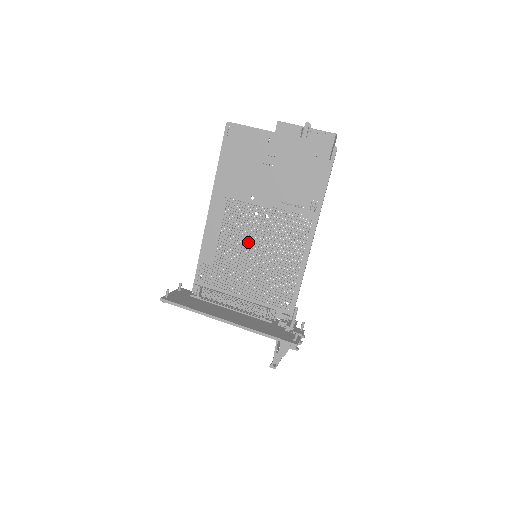
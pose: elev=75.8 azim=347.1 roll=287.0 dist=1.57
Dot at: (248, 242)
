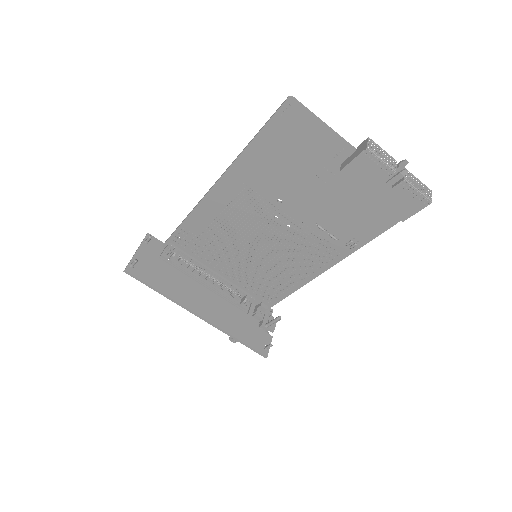
Dot at: (252, 237)
